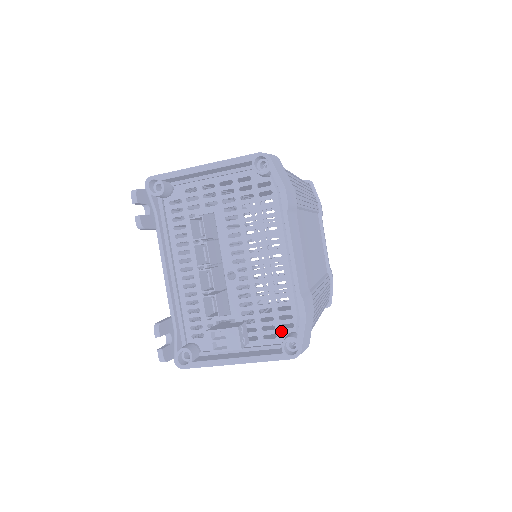
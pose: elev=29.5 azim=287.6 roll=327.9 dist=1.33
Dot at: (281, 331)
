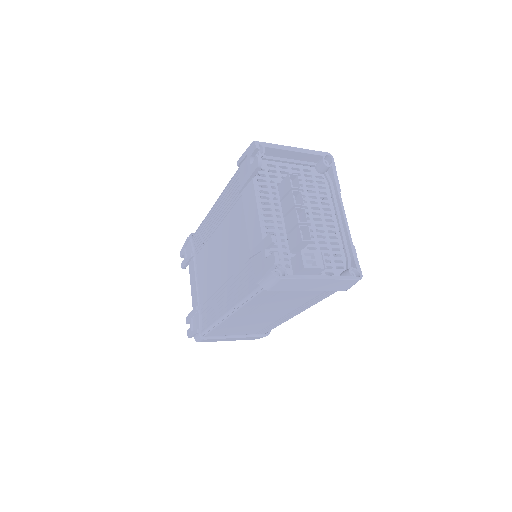
Dot at: (337, 270)
